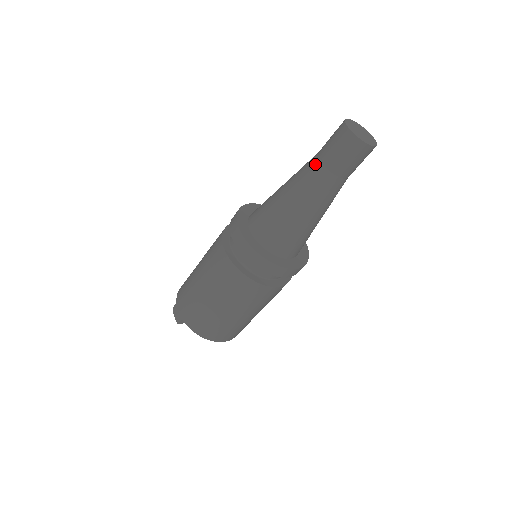
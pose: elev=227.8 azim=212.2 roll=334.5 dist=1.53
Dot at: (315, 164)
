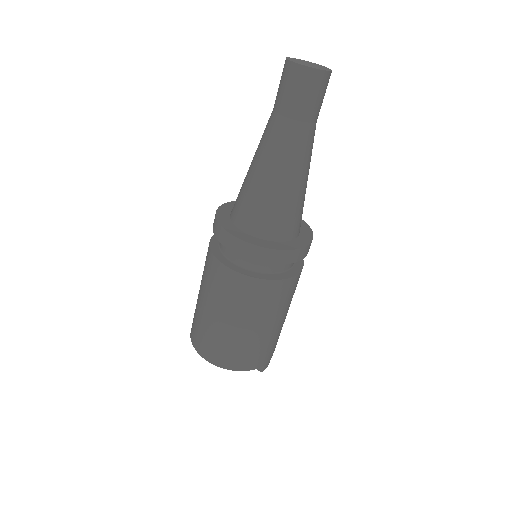
Dot at: occluded
